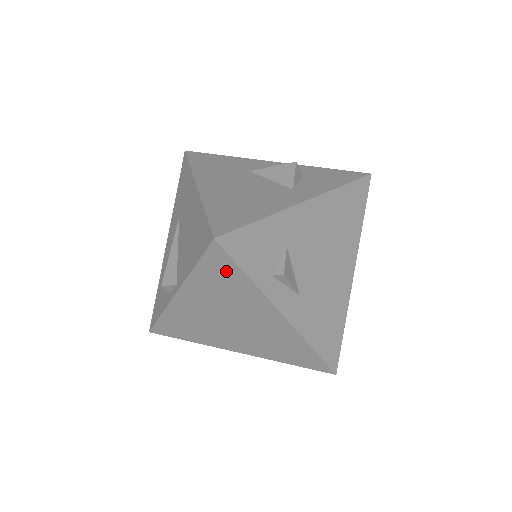
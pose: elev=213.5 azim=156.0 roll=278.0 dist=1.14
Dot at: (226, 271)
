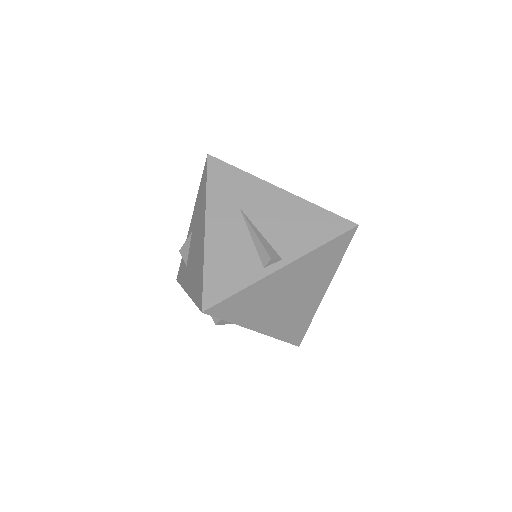
Dot at: (338, 250)
